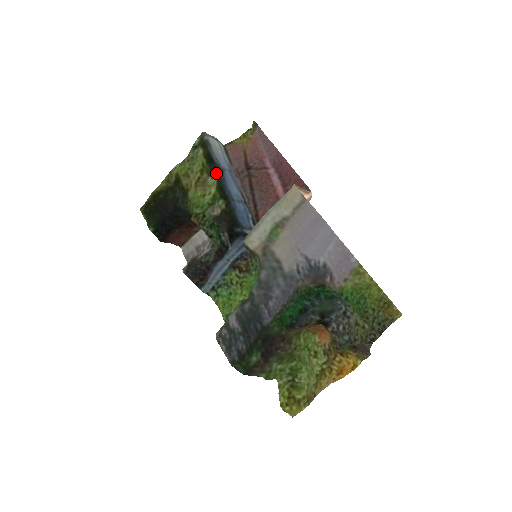
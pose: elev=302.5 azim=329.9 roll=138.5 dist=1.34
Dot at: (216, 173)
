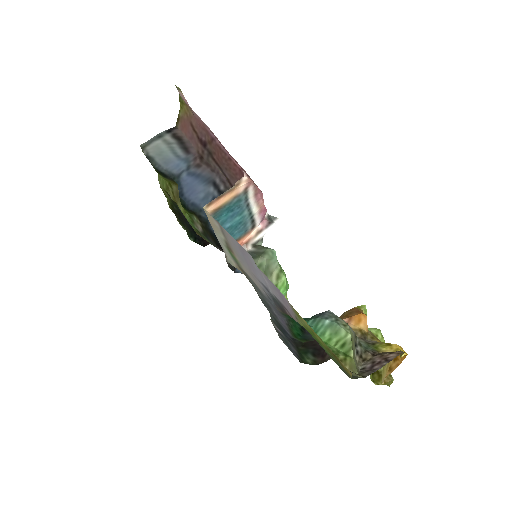
Dot at: occluded
